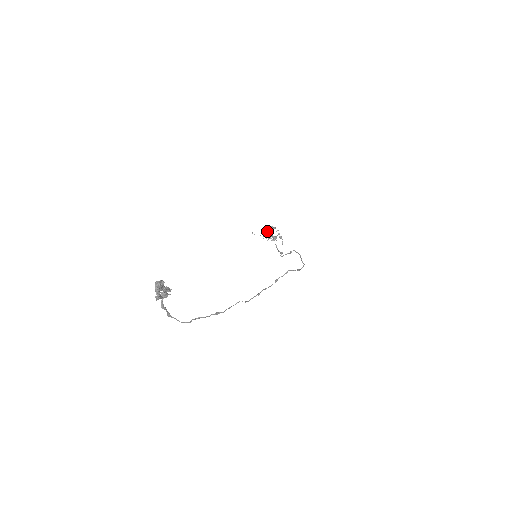
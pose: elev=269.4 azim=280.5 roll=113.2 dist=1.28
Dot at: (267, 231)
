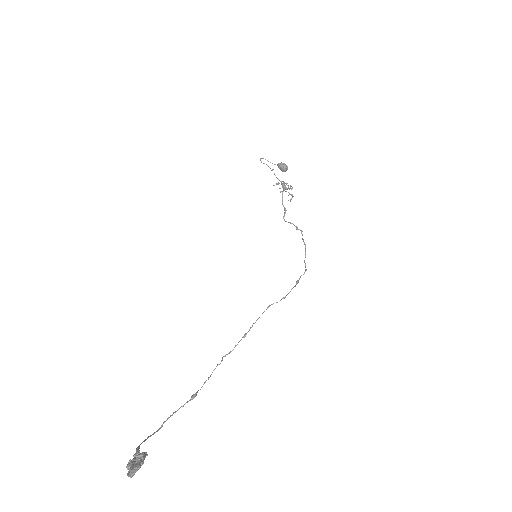
Dot at: (278, 167)
